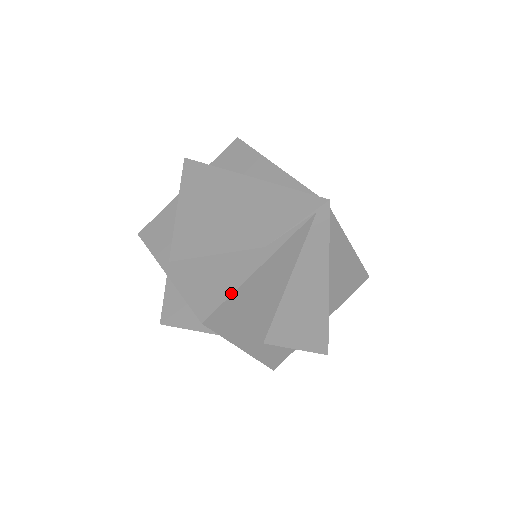
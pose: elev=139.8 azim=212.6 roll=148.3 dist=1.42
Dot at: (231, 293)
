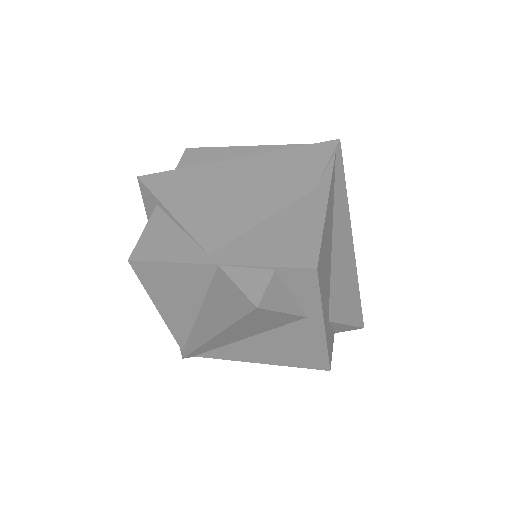
Dot at: (321, 231)
